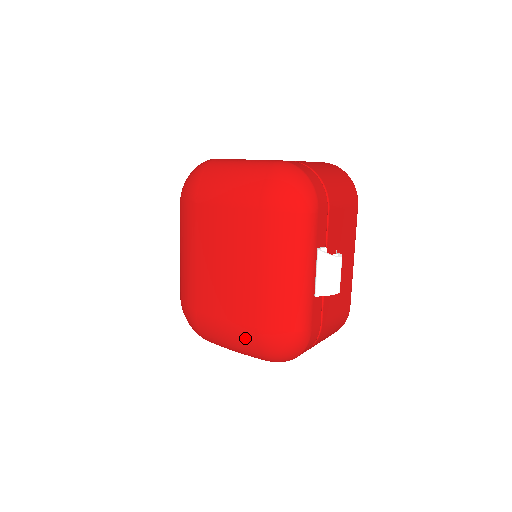
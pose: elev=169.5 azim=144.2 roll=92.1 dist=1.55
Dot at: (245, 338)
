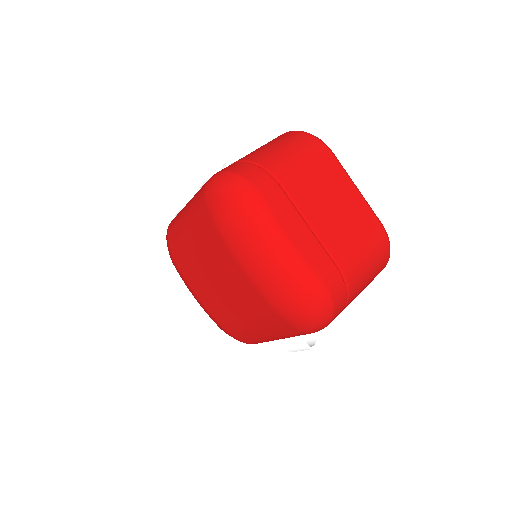
Dot at: (209, 316)
